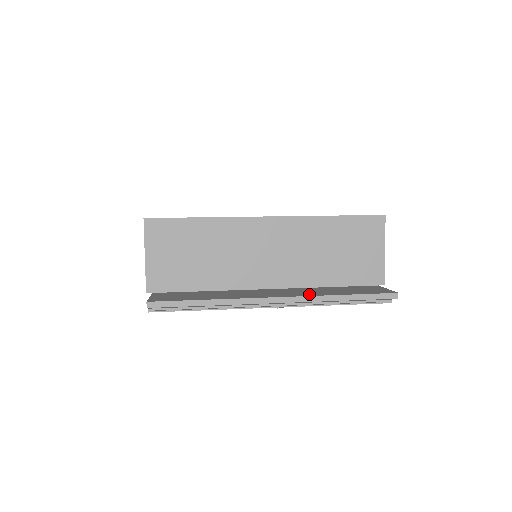
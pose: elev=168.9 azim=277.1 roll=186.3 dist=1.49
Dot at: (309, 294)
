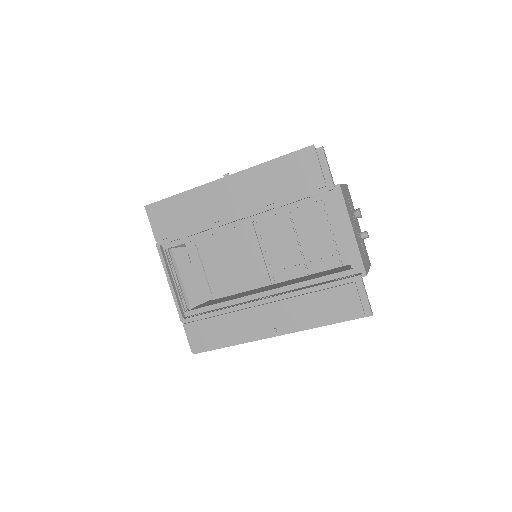
Dot at: occluded
